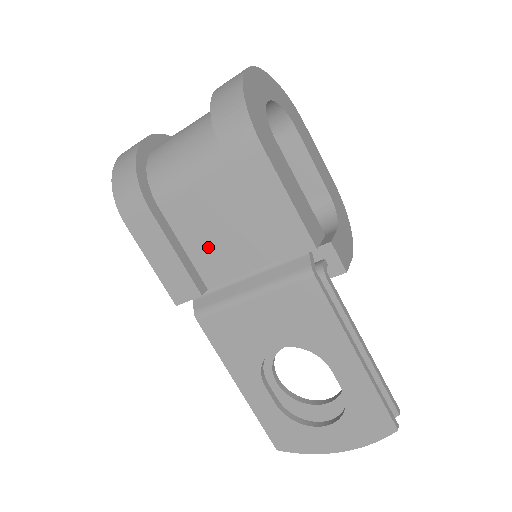
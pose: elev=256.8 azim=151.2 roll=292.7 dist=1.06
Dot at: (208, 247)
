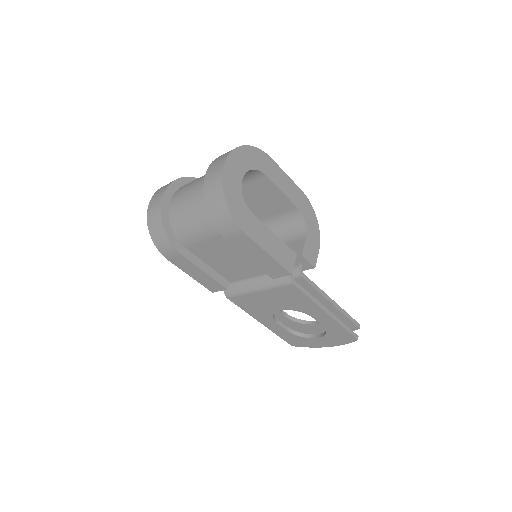
Dot at: (224, 266)
